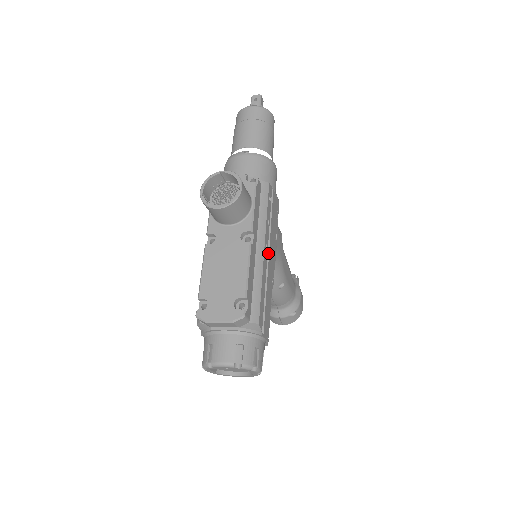
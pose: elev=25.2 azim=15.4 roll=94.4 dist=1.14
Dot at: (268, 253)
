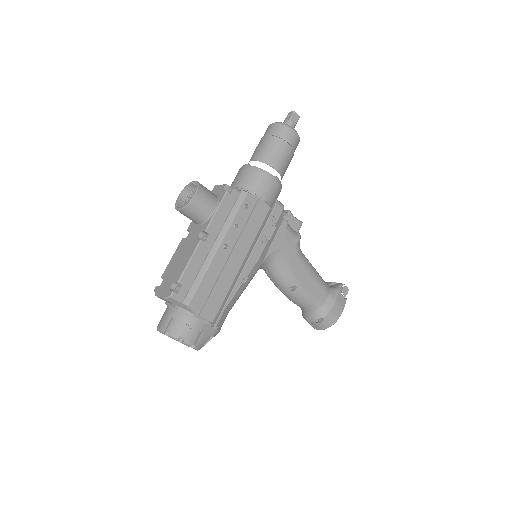
Dot at: (231, 252)
